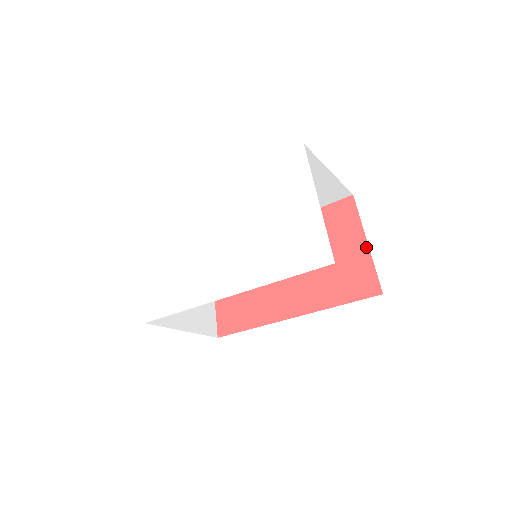
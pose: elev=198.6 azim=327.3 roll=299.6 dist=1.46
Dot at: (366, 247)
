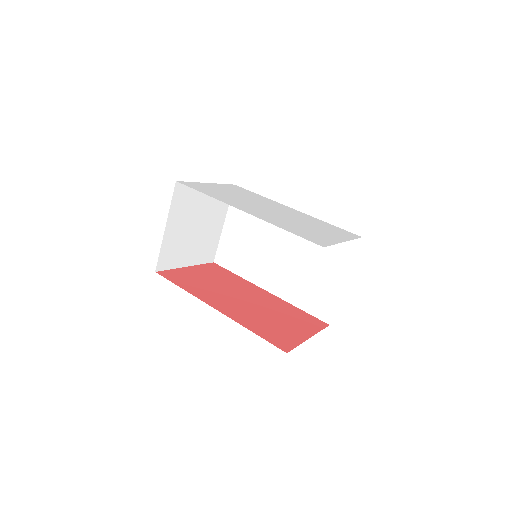
Dot at: (307, 338)
